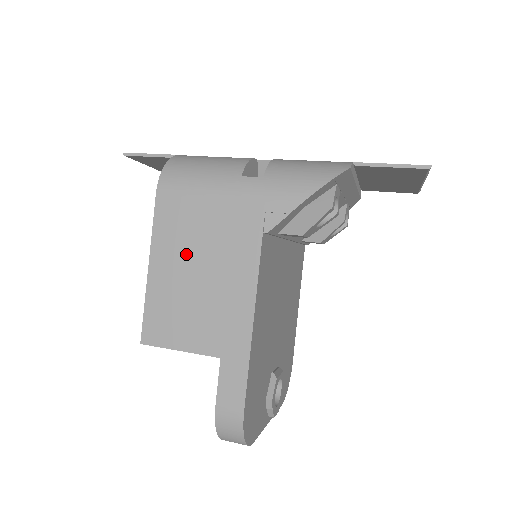
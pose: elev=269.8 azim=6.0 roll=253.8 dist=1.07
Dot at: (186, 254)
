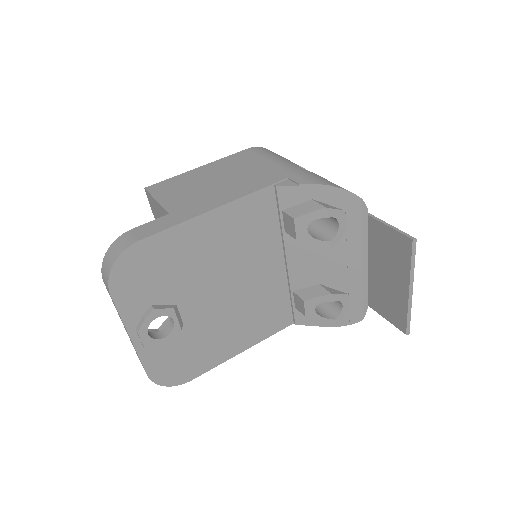
Dot at: (224, 172)
